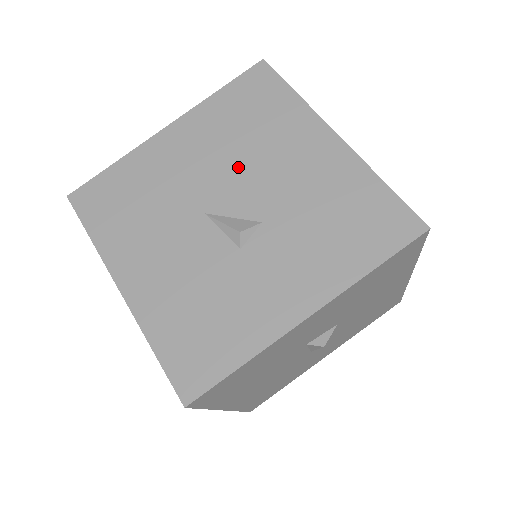
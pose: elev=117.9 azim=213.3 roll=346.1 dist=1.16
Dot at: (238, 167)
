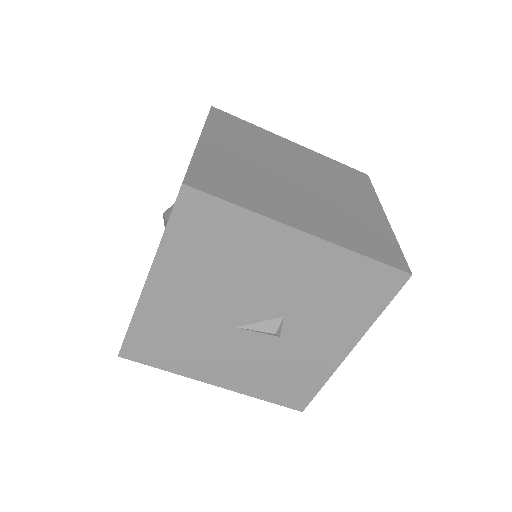
Dot at: (237, 289)
